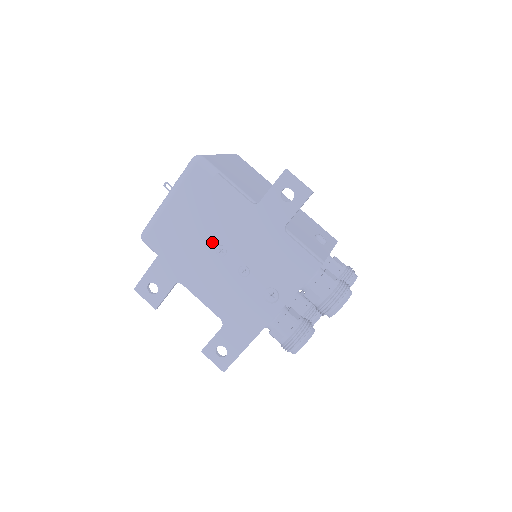
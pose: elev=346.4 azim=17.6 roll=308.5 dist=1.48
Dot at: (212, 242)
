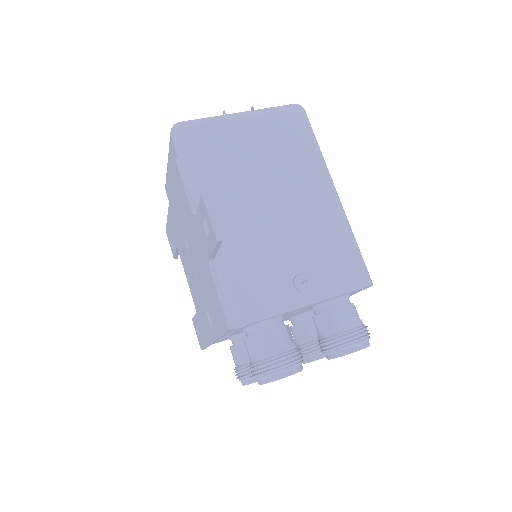
Dot at: (183, 230)
